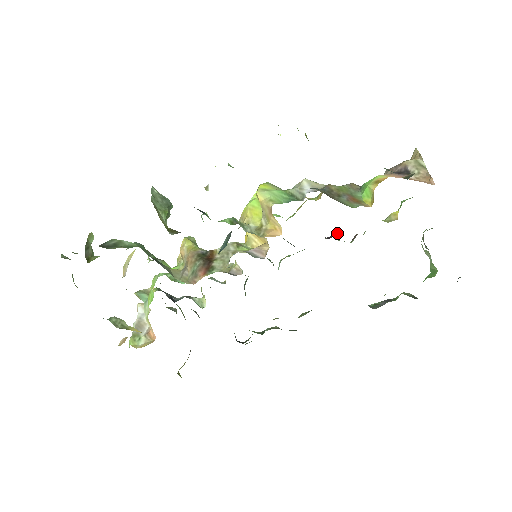
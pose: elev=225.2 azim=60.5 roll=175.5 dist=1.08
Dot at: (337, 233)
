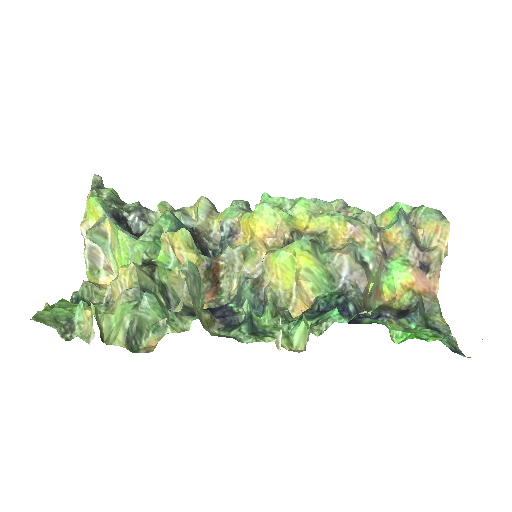
Dot at: occluded
